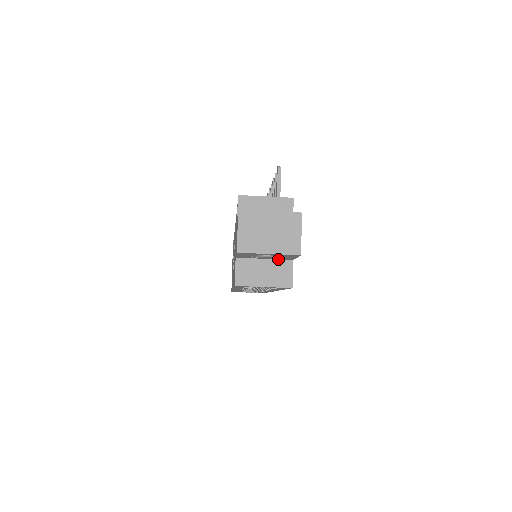
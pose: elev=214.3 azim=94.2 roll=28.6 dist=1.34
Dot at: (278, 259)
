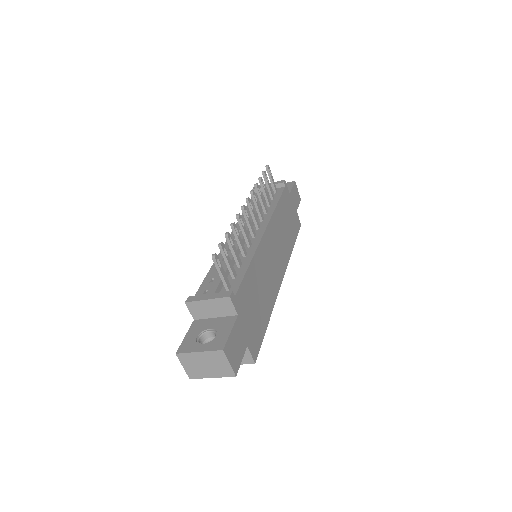
Dot at: occluded
